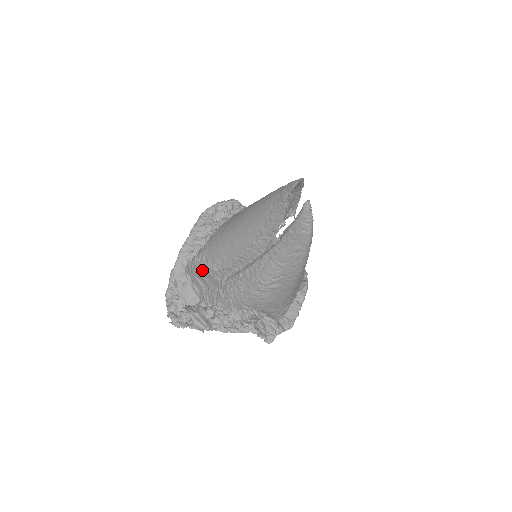
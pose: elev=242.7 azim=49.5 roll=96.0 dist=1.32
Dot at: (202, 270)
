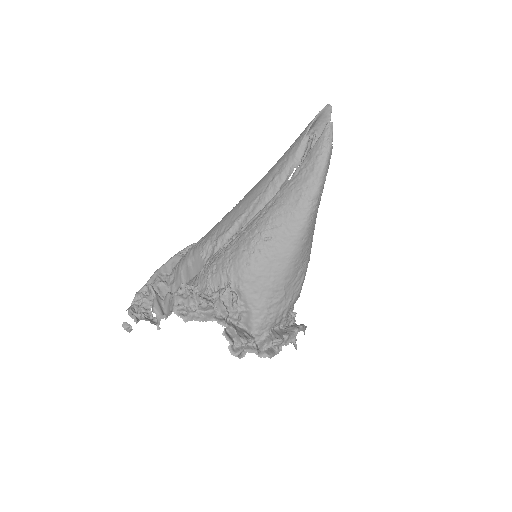
Dot at: (192, 253)
